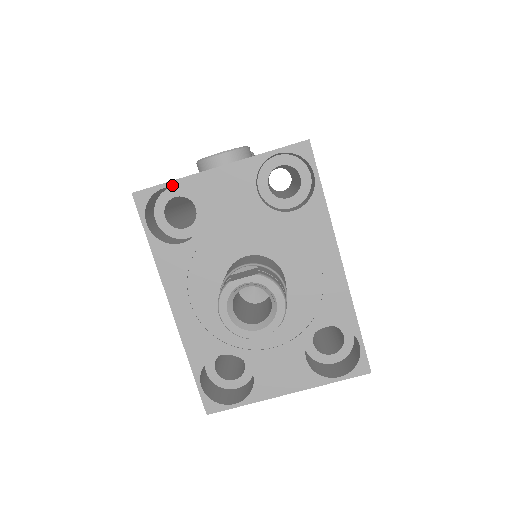
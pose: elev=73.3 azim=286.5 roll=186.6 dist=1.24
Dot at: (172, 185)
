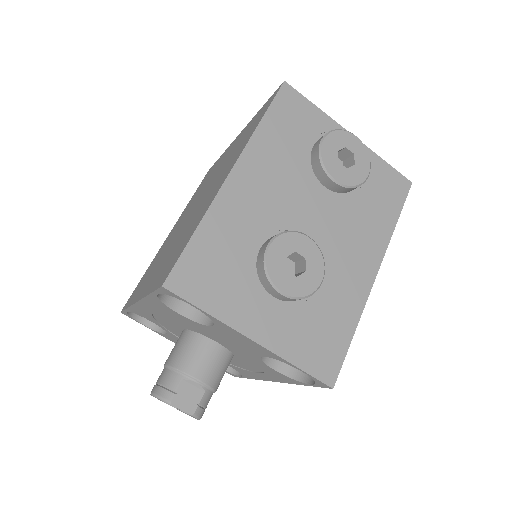
Dot at: (203, 312)
